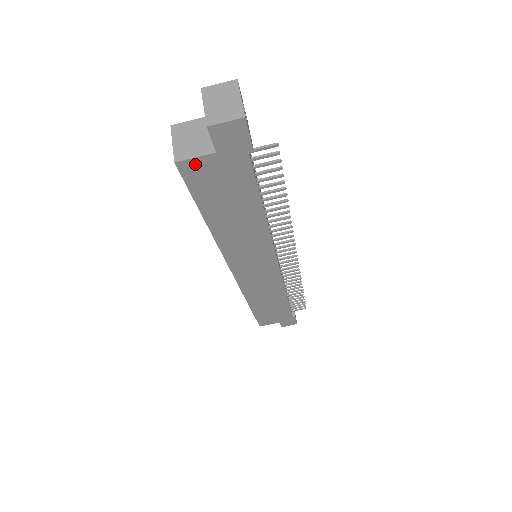
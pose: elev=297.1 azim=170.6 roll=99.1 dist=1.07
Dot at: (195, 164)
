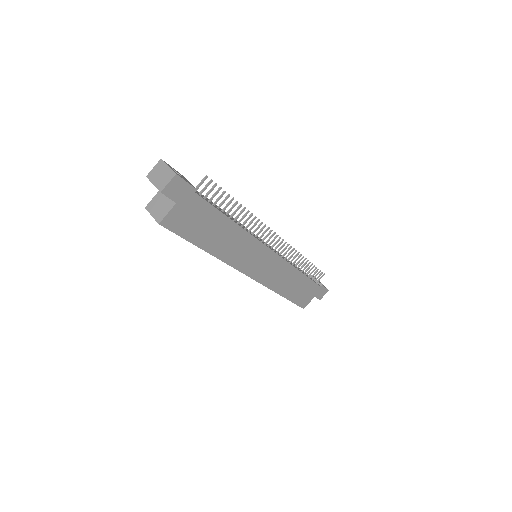
Dot at: (170, 217)
